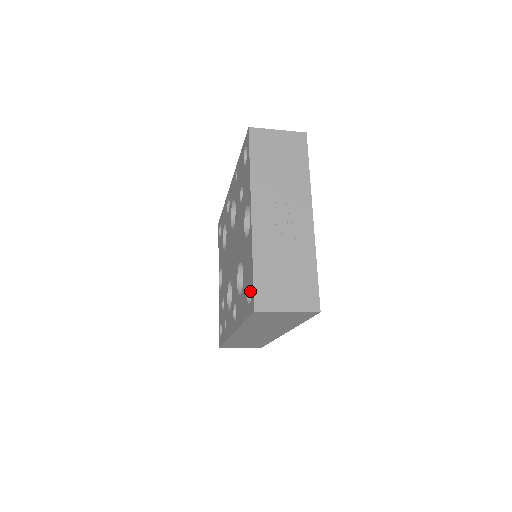
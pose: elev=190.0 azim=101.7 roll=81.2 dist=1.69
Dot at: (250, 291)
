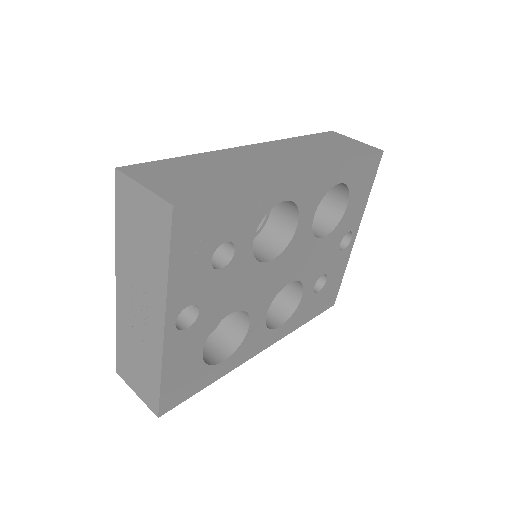
Dot at: occluded
